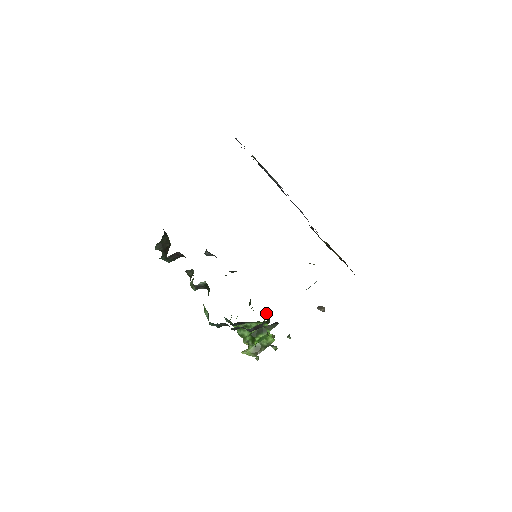
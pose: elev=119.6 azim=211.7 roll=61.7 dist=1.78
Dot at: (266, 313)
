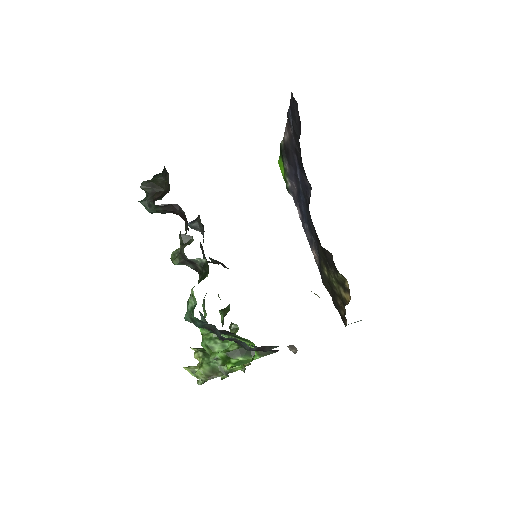
Dot at: (235, 329)
